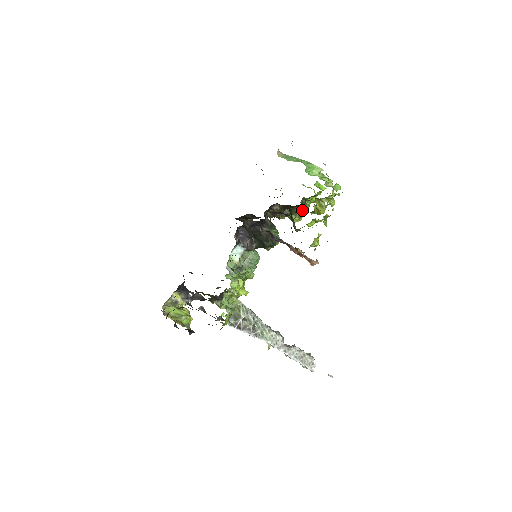
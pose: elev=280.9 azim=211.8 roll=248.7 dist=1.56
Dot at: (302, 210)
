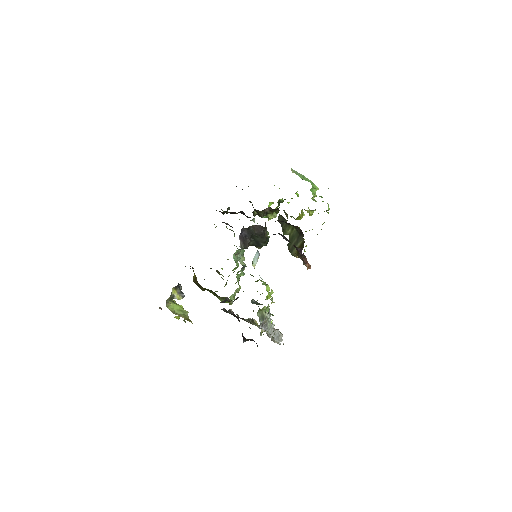
Dot at: occluded
